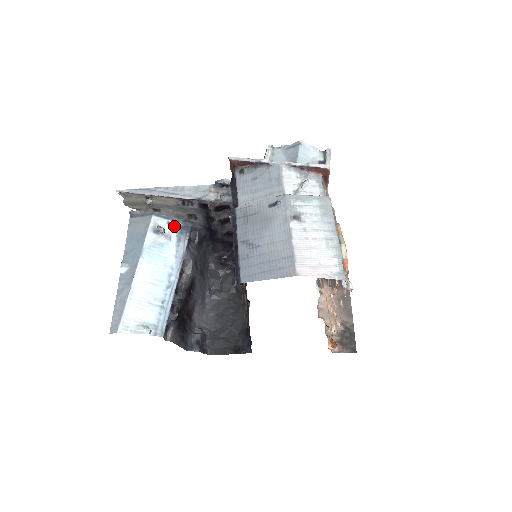
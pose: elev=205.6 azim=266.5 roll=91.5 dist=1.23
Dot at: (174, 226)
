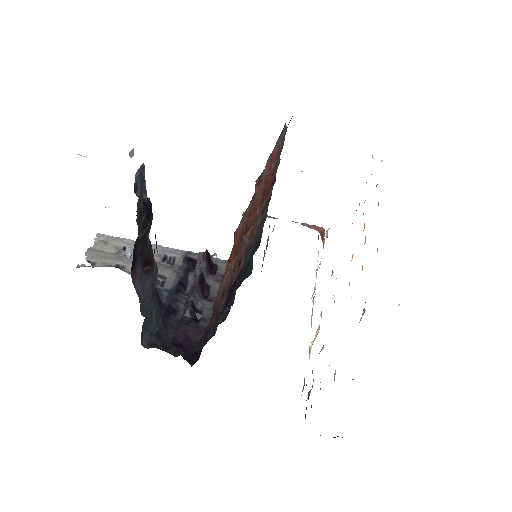
Dot at: occluded
